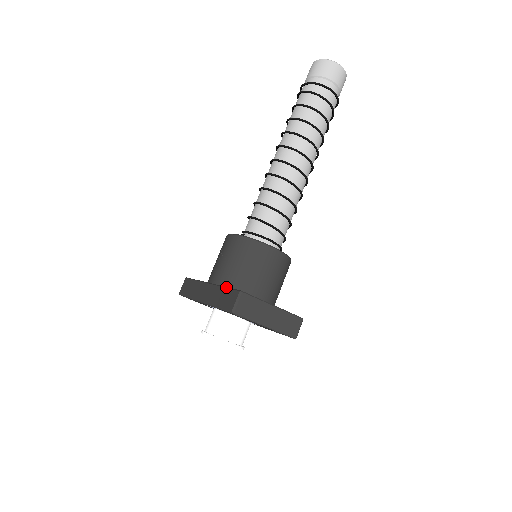
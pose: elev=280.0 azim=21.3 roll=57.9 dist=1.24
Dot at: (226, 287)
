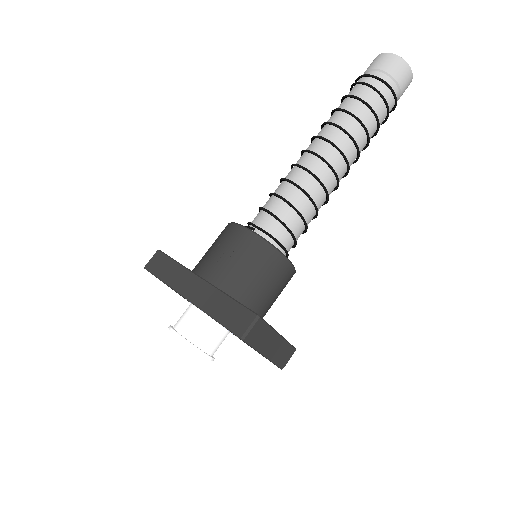
Dot at: (233, 298)
